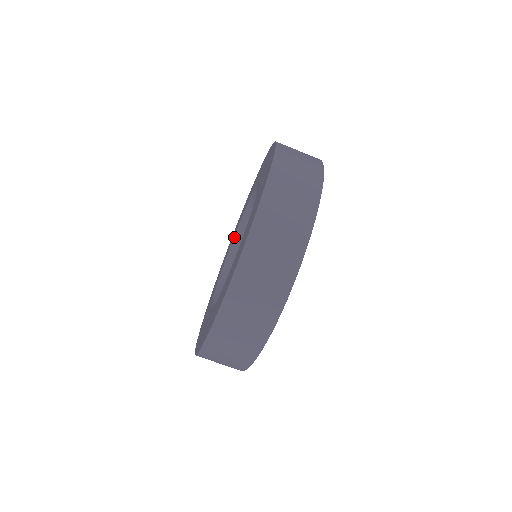
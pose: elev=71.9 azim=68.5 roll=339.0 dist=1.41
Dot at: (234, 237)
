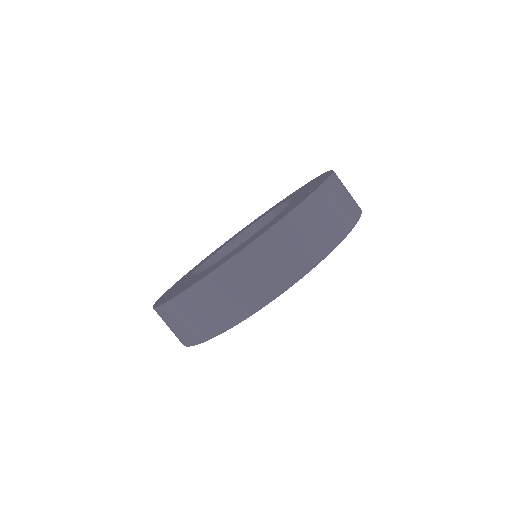
Dot at: (214, 254)
